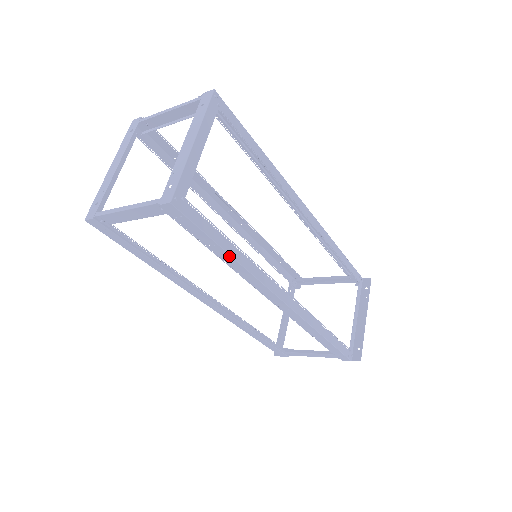
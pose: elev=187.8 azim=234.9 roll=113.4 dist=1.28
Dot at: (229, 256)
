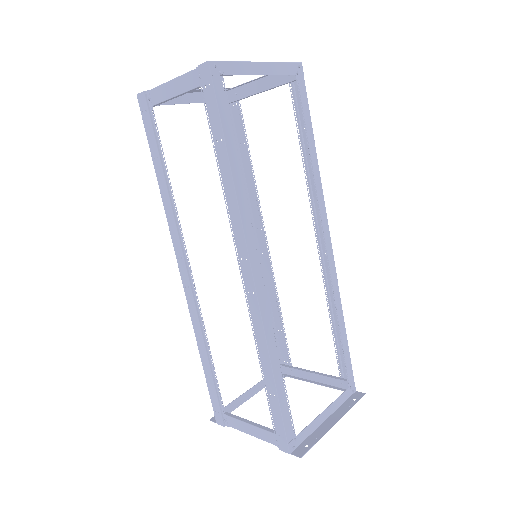
Dot at: (228, 164)
